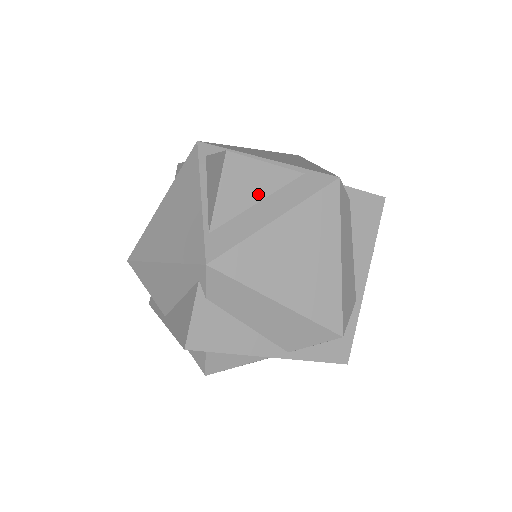
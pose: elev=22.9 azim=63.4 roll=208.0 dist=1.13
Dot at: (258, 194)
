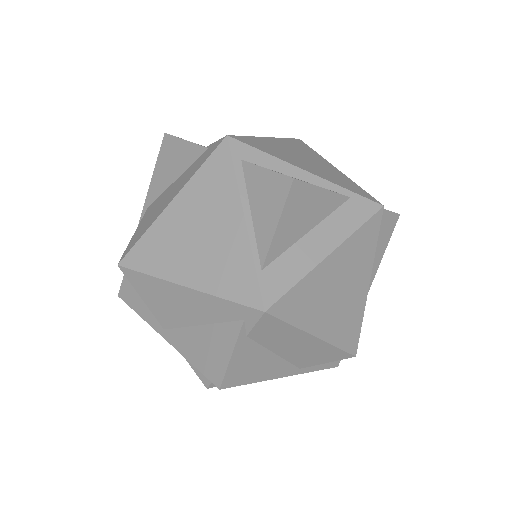
Dot at: (310, 223)
